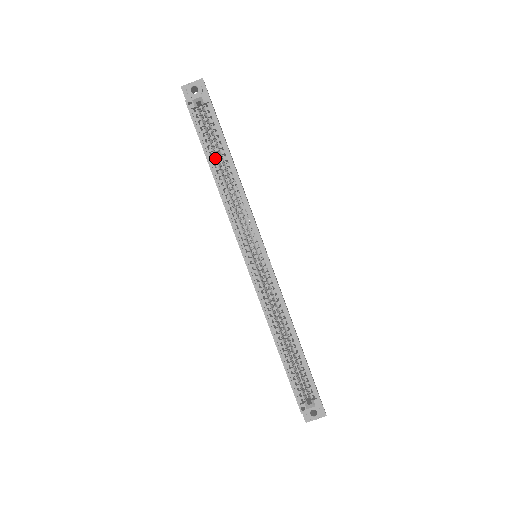
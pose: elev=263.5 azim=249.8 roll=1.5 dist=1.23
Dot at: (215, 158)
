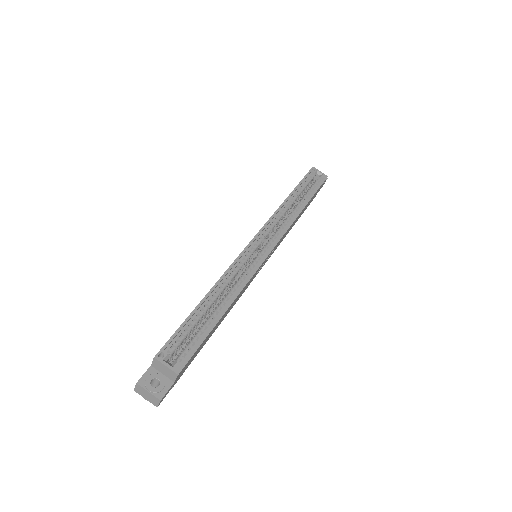
Dot at: (298, 195)
